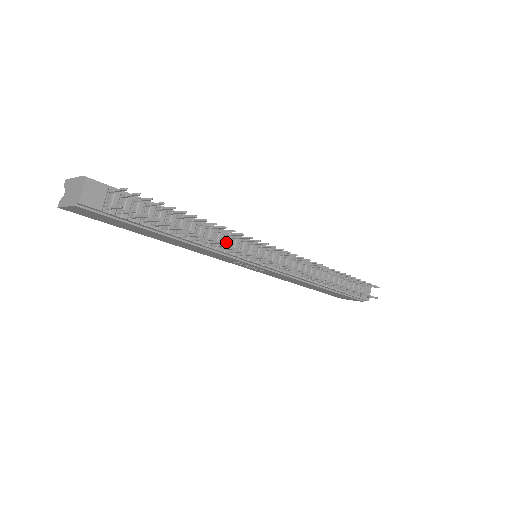
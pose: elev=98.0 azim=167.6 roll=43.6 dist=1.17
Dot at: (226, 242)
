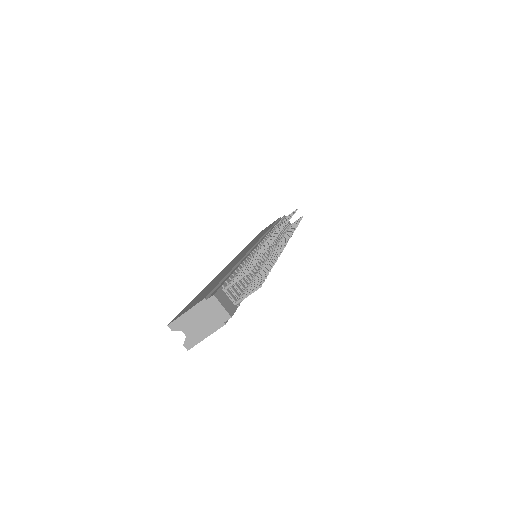
Dot at: (259, 259)
